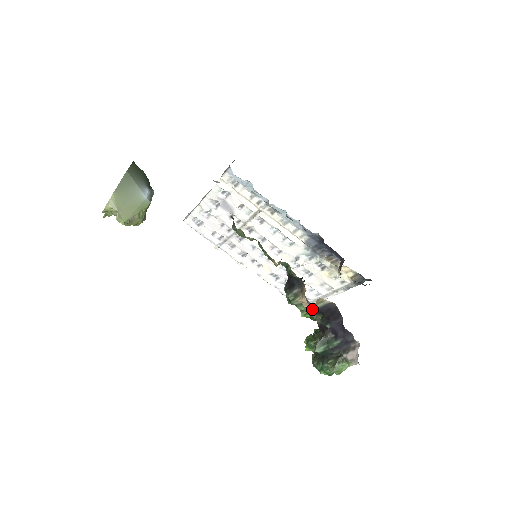
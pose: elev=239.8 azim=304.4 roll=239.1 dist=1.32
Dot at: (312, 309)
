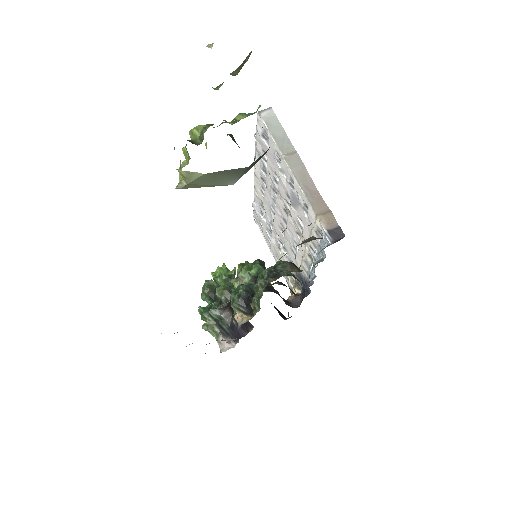
Dot at: occluded
